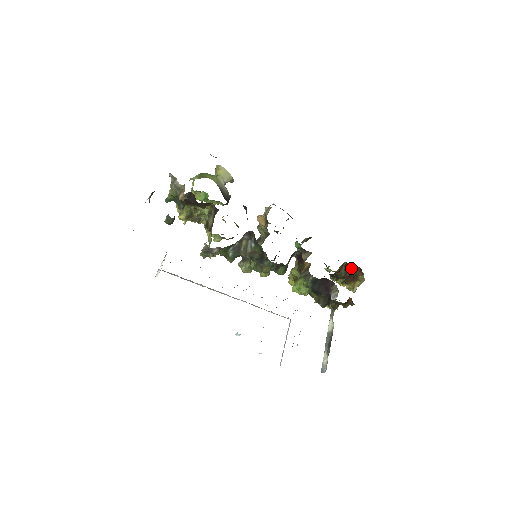
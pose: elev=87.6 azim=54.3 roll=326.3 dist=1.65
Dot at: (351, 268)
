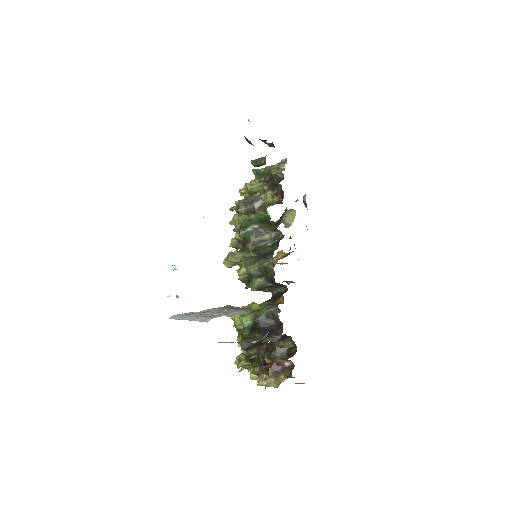
Dot at: (294, 352)
